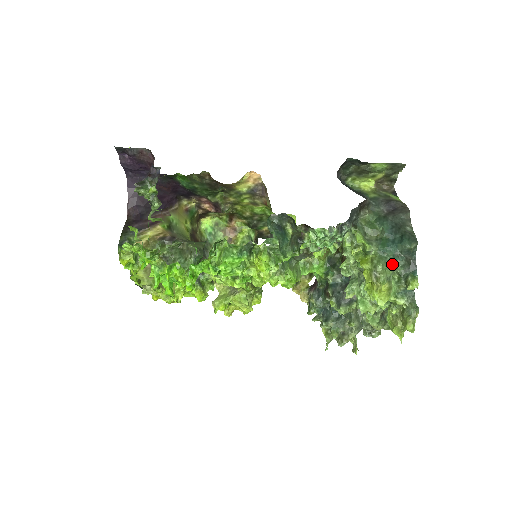
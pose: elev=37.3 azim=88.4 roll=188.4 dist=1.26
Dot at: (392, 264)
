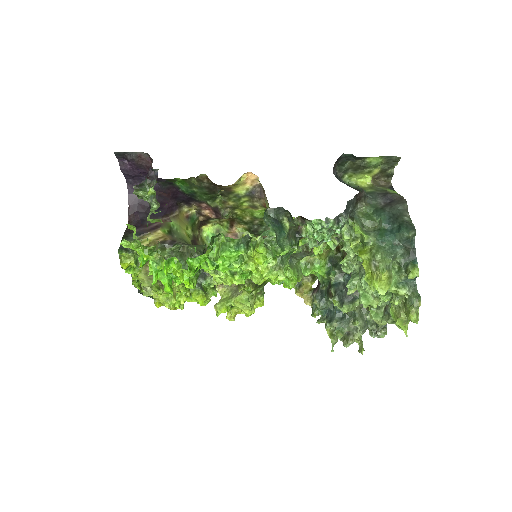
Dot at: (391, 253)
